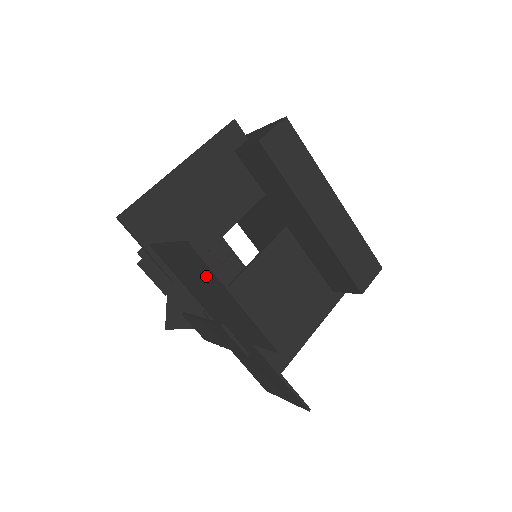
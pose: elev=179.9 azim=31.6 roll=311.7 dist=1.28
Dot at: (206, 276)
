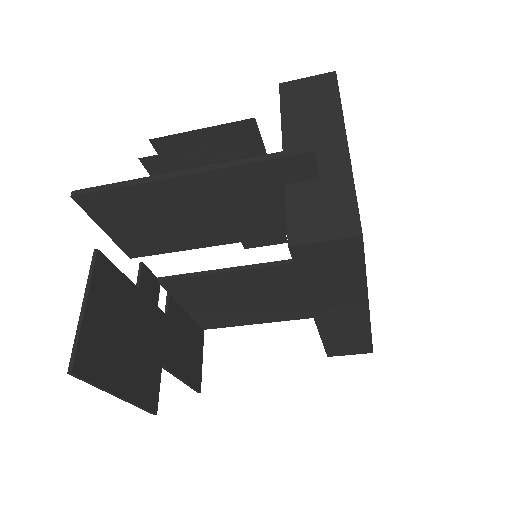
Dot at: (102, 361)
